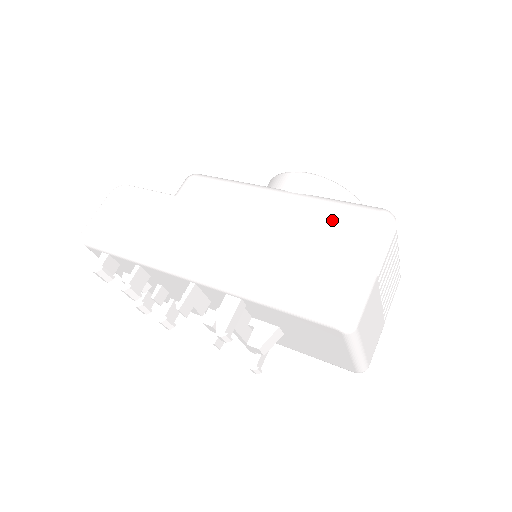
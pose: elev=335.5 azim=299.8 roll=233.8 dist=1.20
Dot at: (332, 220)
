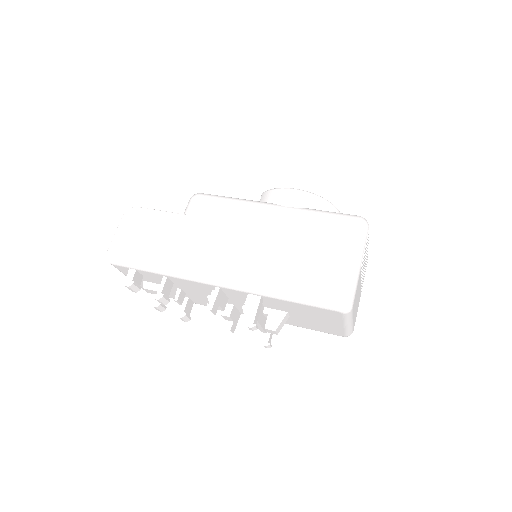
Dot at: (322, 228)
